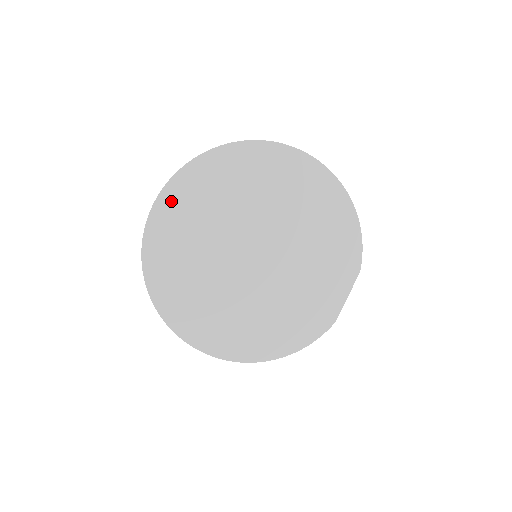
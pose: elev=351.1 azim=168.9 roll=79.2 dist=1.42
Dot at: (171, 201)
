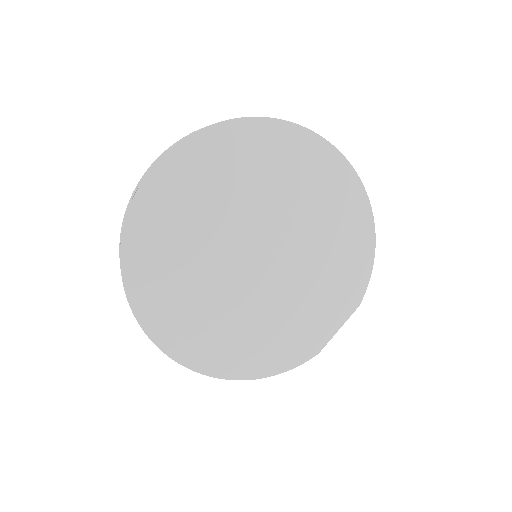
Dot at: (183, 161)
